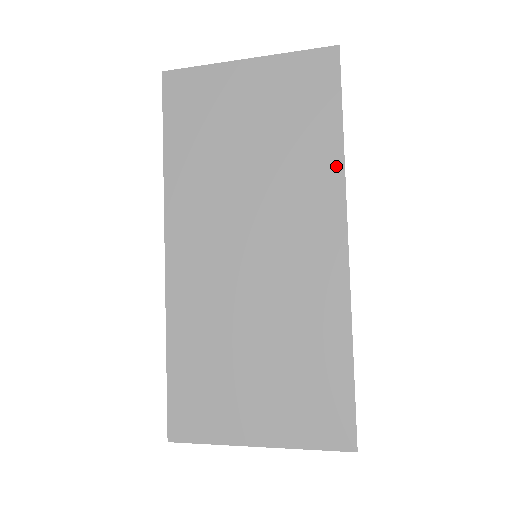
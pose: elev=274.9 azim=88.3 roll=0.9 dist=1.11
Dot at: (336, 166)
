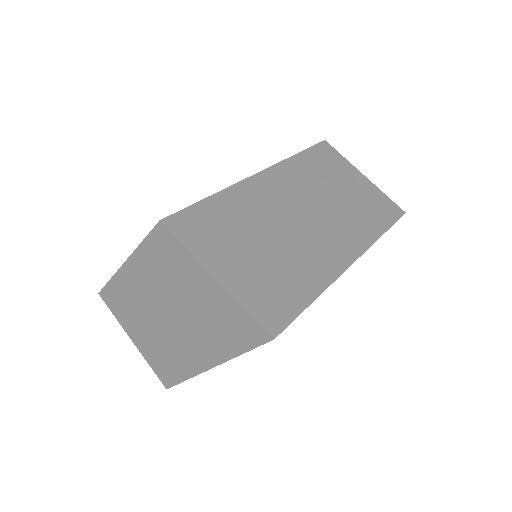
Dot at: (372, 237)
